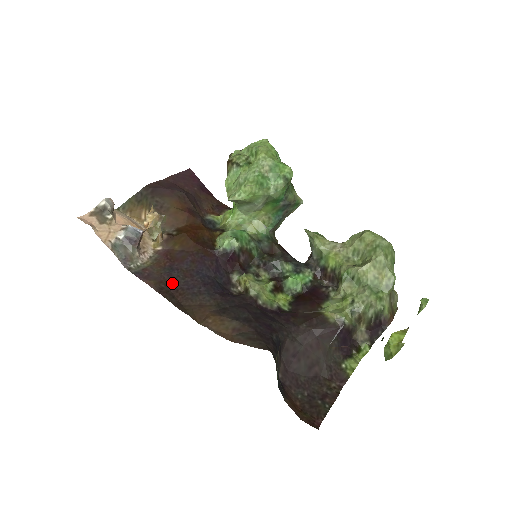
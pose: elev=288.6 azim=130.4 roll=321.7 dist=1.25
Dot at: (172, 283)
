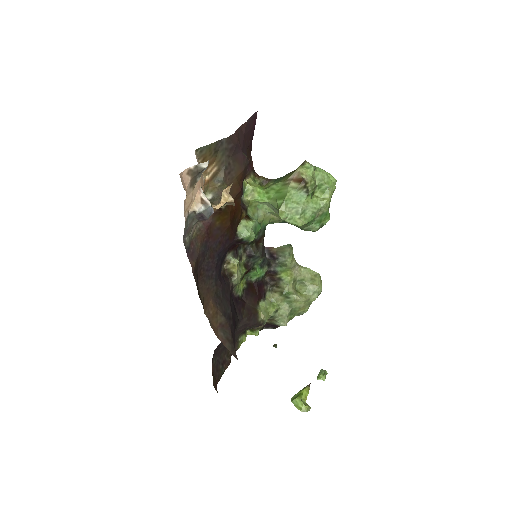
Dot at: (201, 262)
